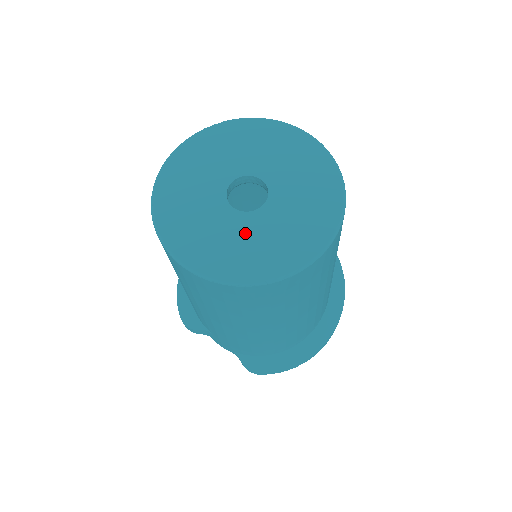
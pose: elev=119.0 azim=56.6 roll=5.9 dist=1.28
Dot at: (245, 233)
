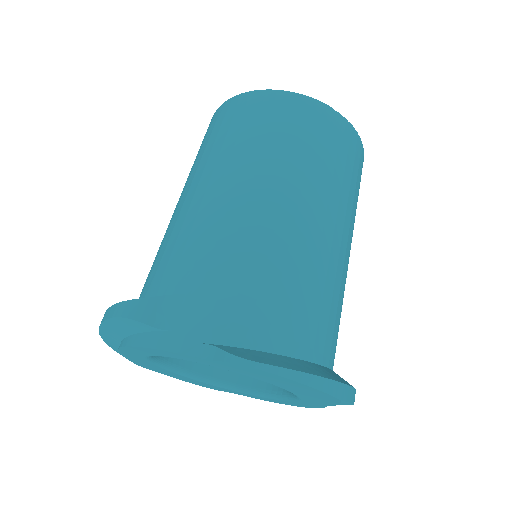
Dot at: occluded
